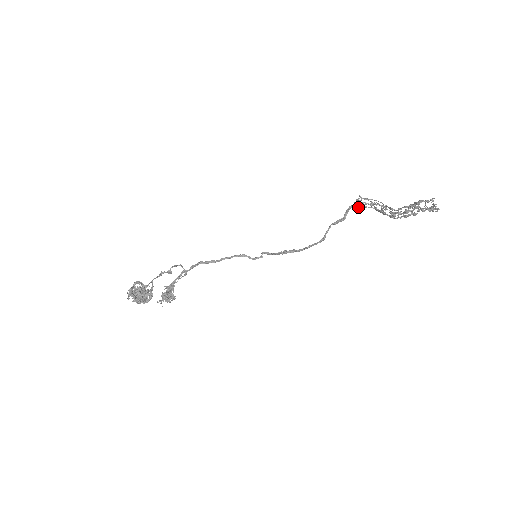
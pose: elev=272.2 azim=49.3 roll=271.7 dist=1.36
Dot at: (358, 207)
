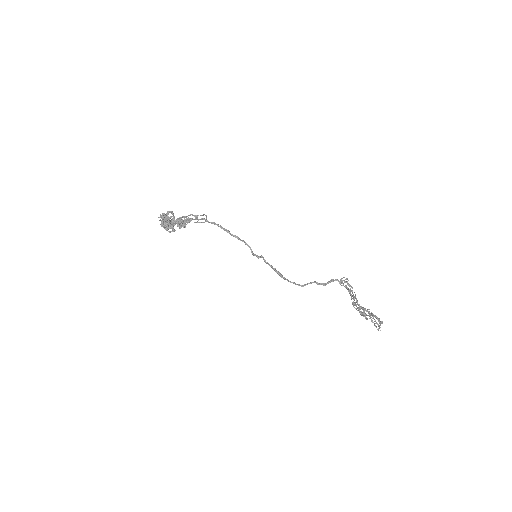
Dot at: (340, 284)
